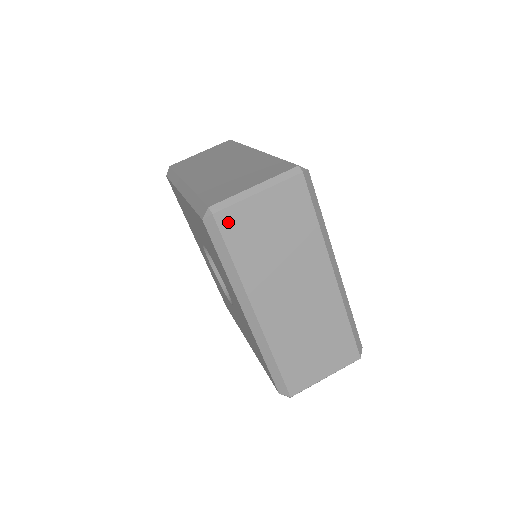
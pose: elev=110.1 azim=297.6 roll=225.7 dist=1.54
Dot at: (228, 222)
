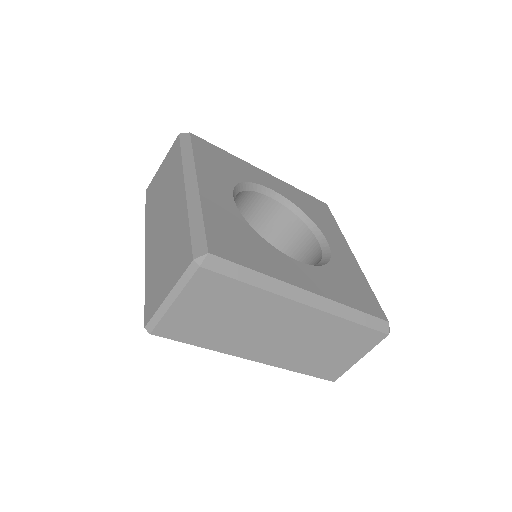
Dot at: occluded
